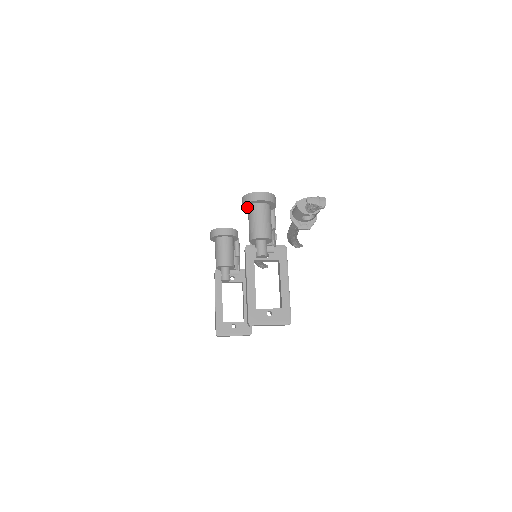
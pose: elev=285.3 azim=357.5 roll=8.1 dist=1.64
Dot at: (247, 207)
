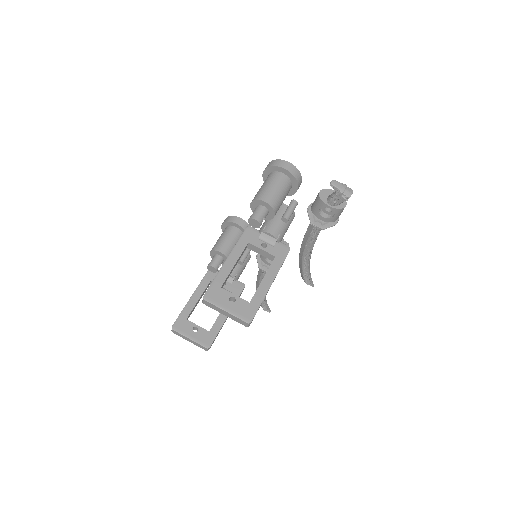
Dot at: (267, 176)
